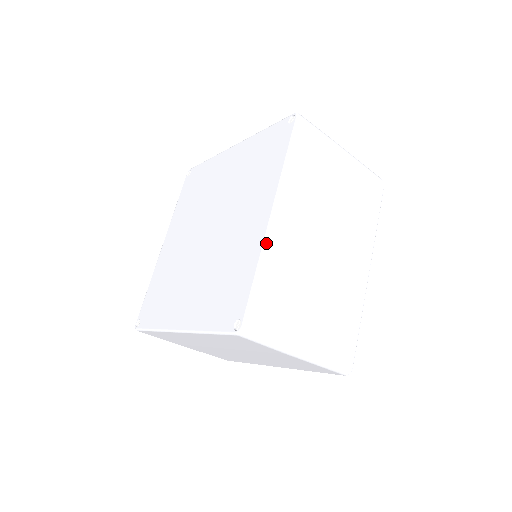
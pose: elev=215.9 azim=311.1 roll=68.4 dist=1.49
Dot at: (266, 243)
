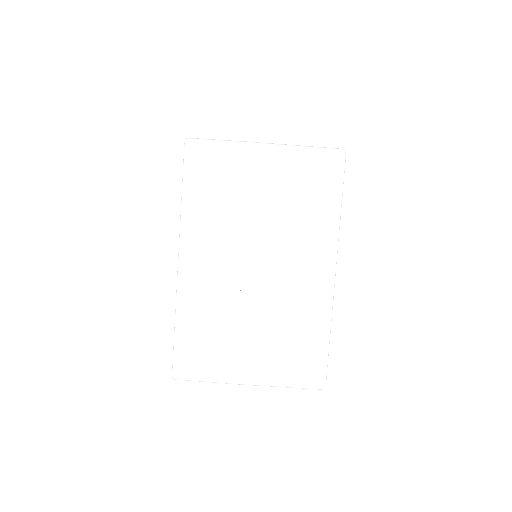
Dot at: occluded
